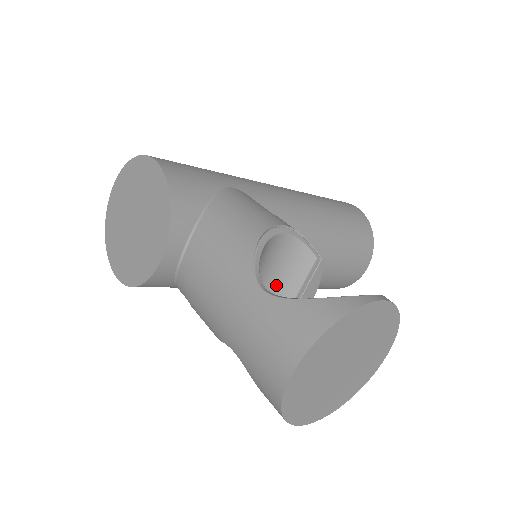
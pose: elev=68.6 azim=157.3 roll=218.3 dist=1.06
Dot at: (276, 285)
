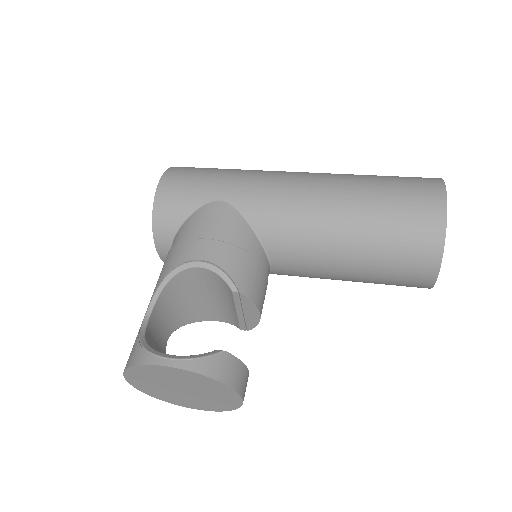
Dot at: (221, 298)
